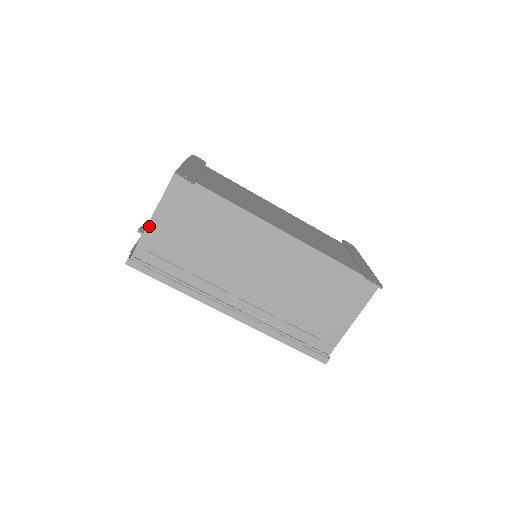
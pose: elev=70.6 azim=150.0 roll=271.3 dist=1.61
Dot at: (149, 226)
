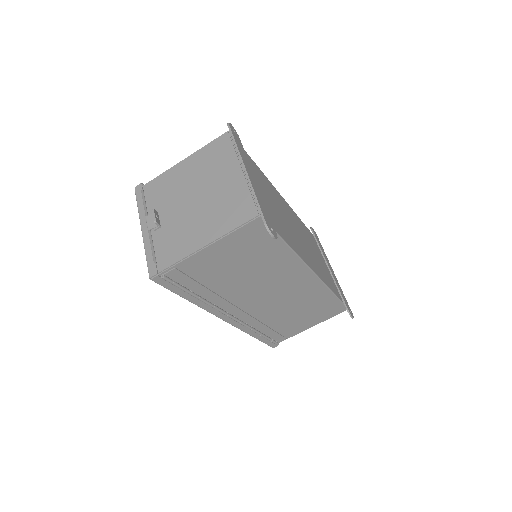
Dot at: (198, 253)
